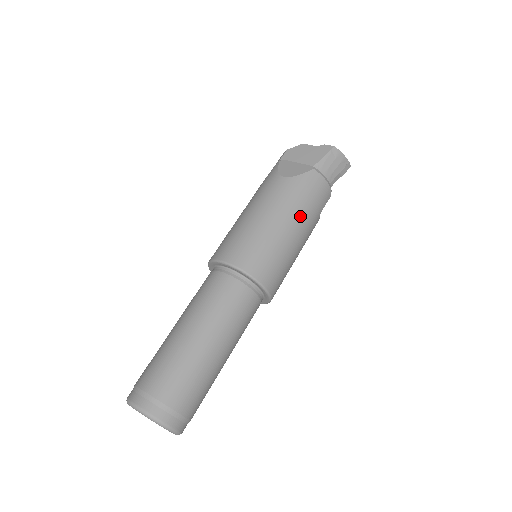
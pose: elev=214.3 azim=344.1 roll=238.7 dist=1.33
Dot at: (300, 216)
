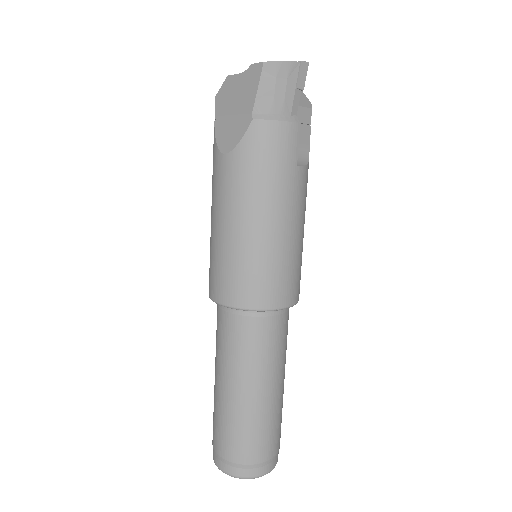
Dot at: (270, 199)
